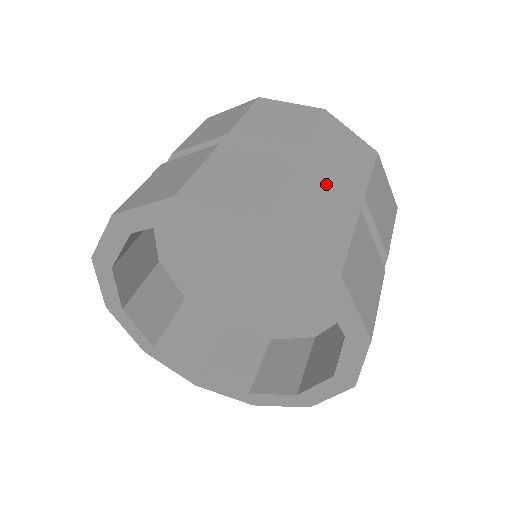
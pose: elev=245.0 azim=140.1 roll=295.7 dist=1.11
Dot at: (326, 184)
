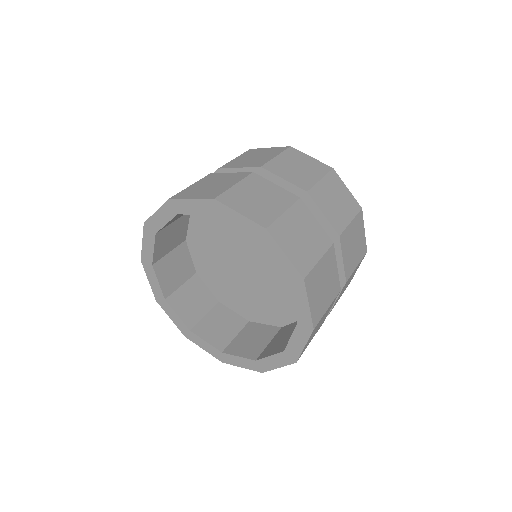
Dot at: (315, 219)
